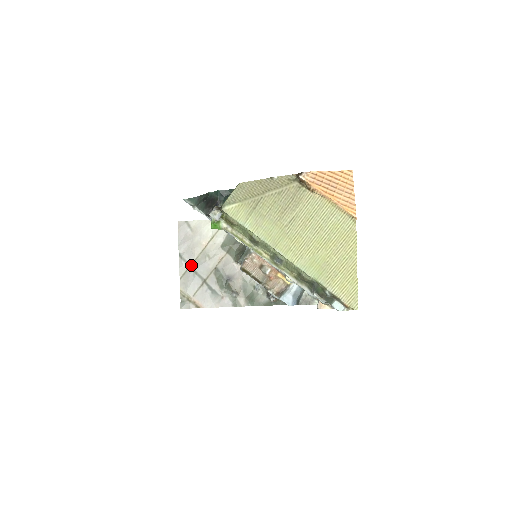
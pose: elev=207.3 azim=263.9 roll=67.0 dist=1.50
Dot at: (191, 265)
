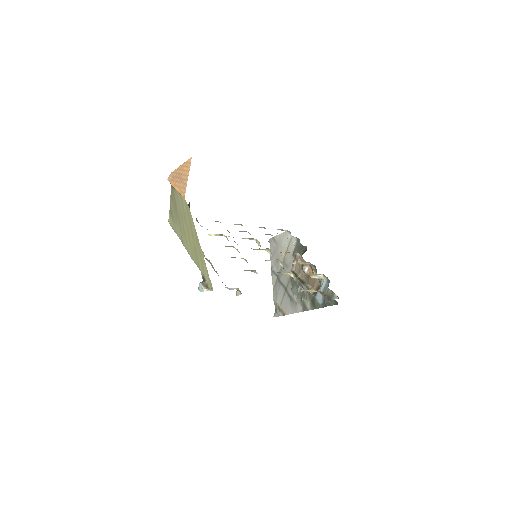
Dot at: (278, 276)
